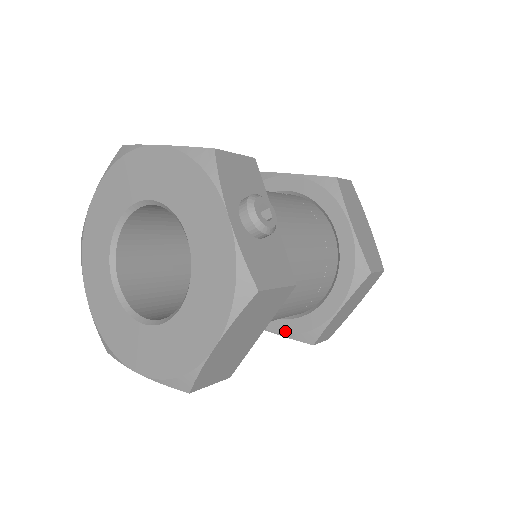
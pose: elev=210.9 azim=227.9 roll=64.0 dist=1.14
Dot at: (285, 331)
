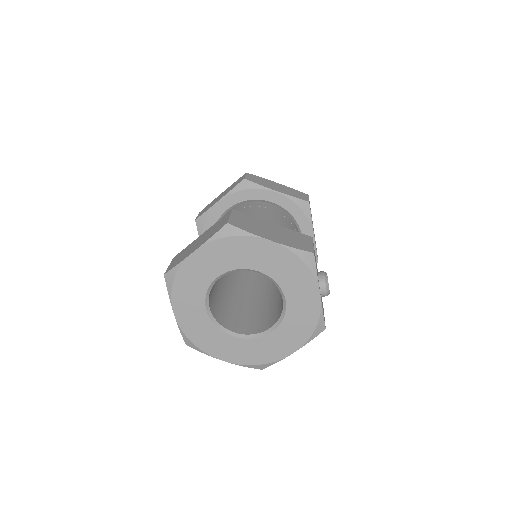
Dot at: occluded
